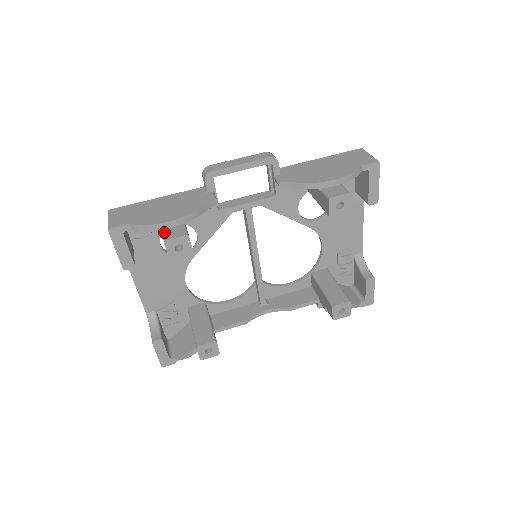
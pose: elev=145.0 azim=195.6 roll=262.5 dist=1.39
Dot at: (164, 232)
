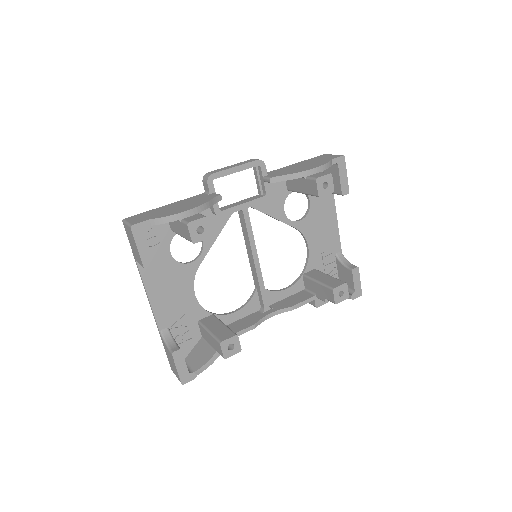
Dot at: (184, 220)
